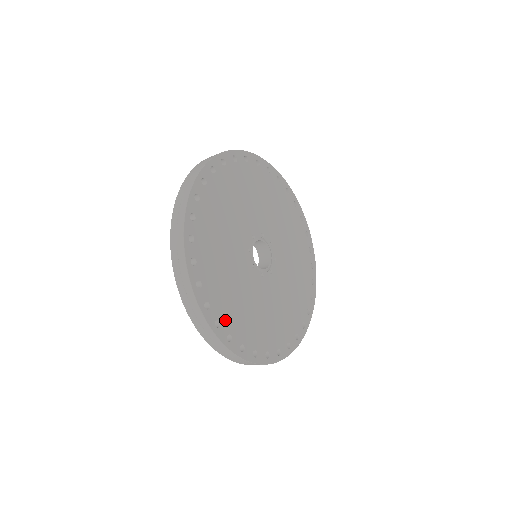
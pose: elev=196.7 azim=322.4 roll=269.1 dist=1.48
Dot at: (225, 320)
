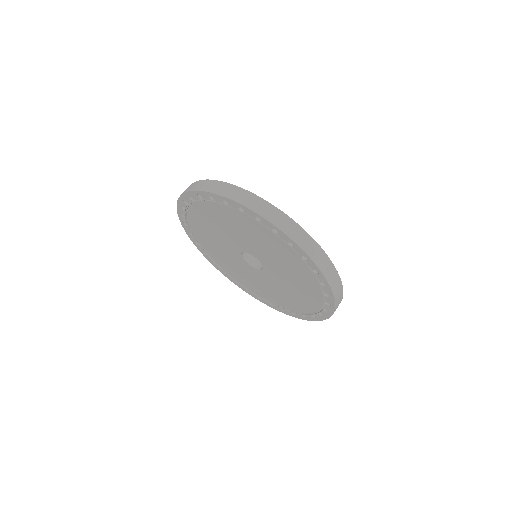
Dot at: occluded
